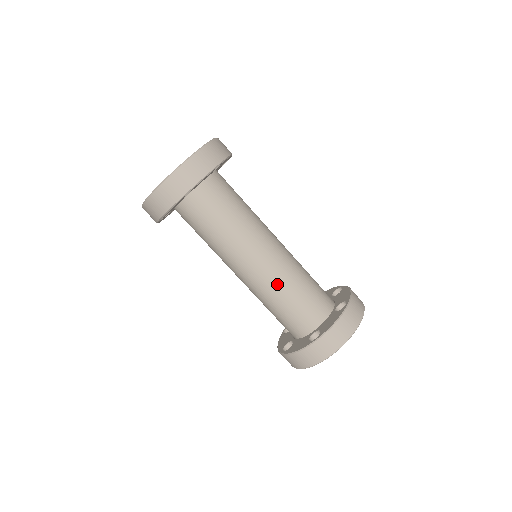
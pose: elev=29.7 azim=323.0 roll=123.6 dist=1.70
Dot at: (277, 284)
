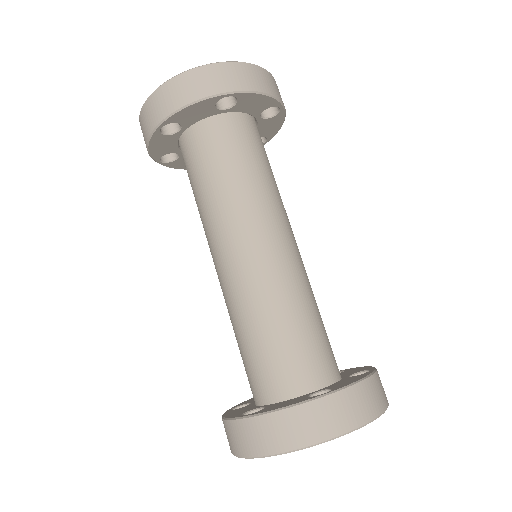
Dot at: (286, 289)
